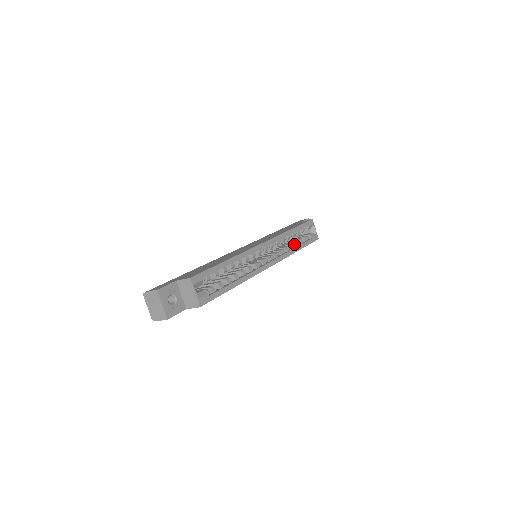
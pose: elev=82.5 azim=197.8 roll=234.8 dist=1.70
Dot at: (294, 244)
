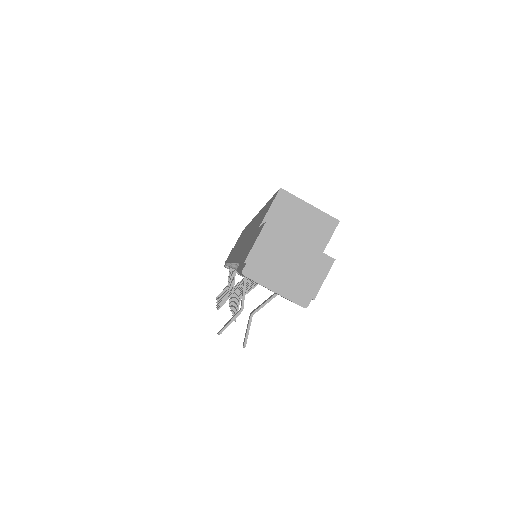
Dot at: occluded
